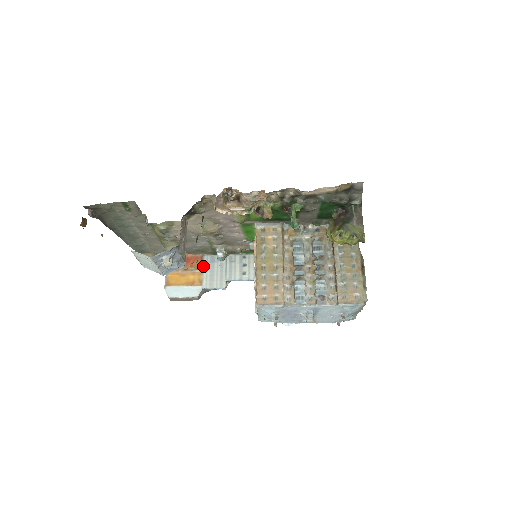
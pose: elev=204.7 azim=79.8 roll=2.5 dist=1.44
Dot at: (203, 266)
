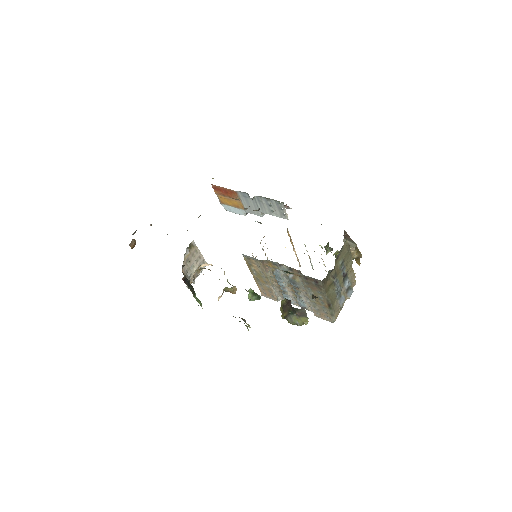
Dot at: (240, 198)
